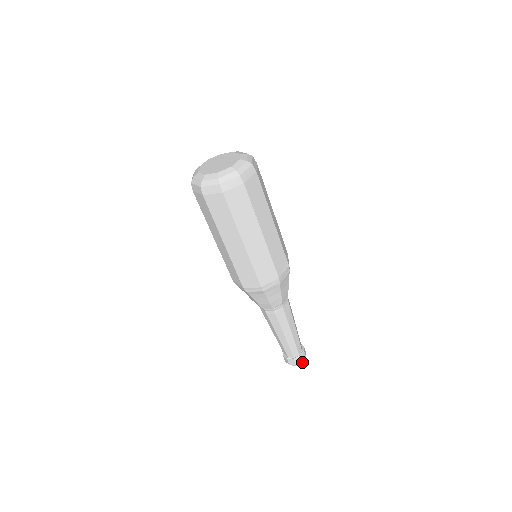
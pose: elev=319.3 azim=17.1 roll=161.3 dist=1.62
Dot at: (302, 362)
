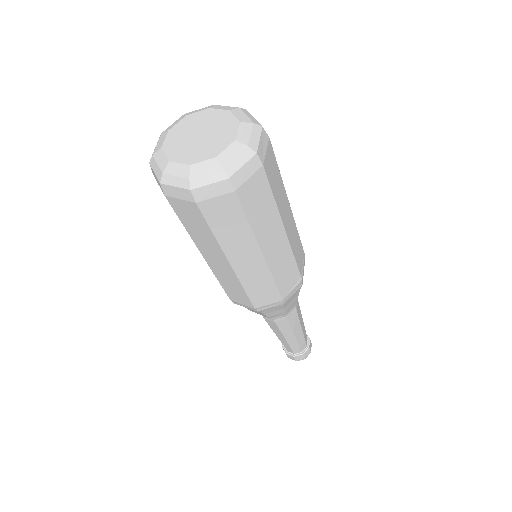
Dot at: (304, 358)
